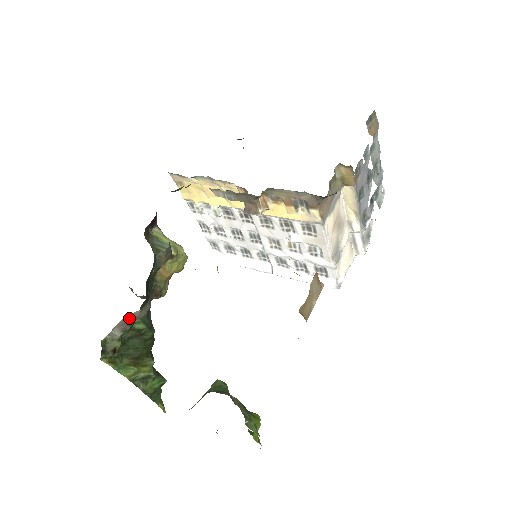
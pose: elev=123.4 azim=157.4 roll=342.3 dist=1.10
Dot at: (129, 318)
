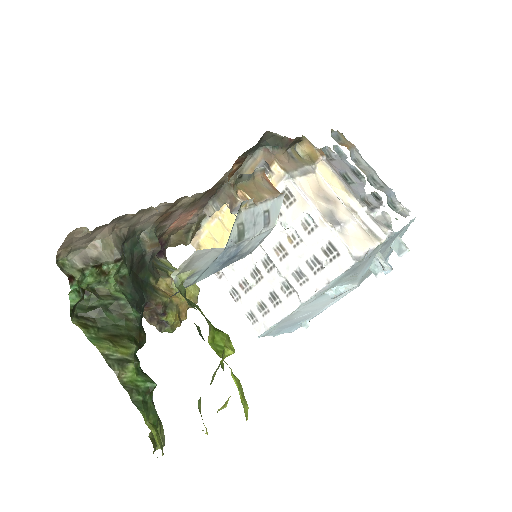
Dot at: (92, 252)
